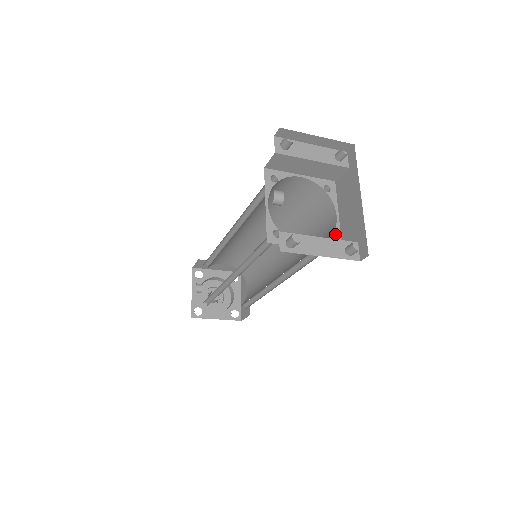
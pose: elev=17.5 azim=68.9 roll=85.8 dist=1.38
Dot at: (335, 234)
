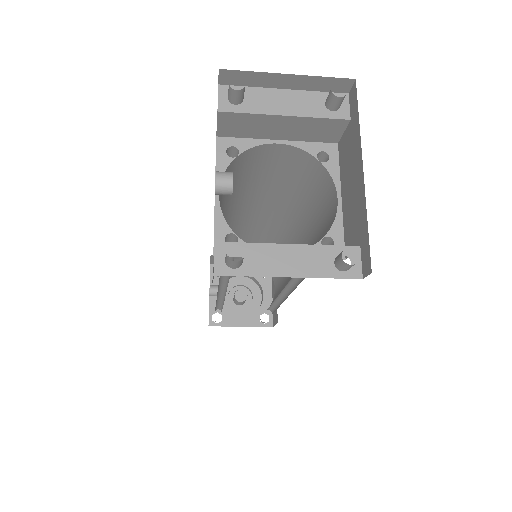
Dot at: (333, 230)
